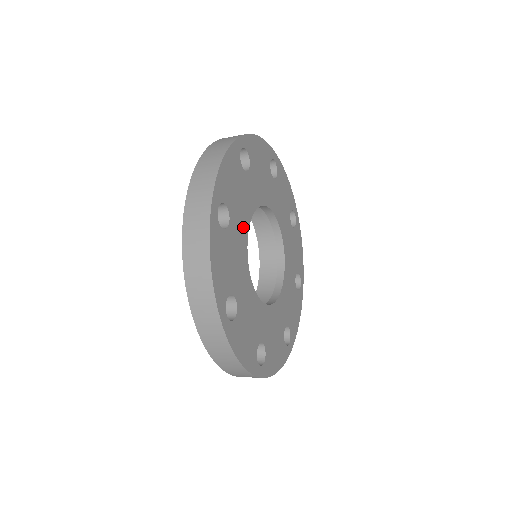
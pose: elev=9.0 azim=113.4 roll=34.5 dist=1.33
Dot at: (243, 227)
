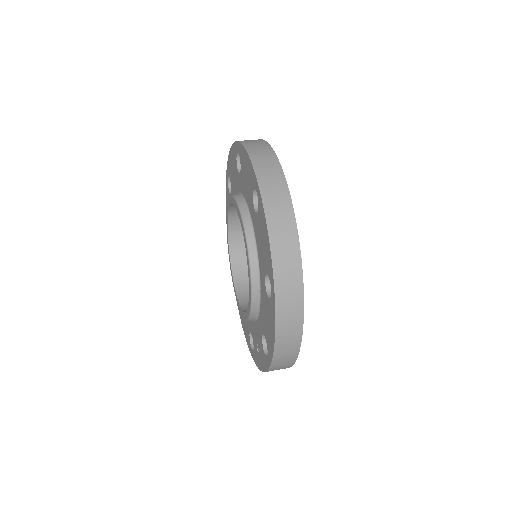
Dot at: occluded
